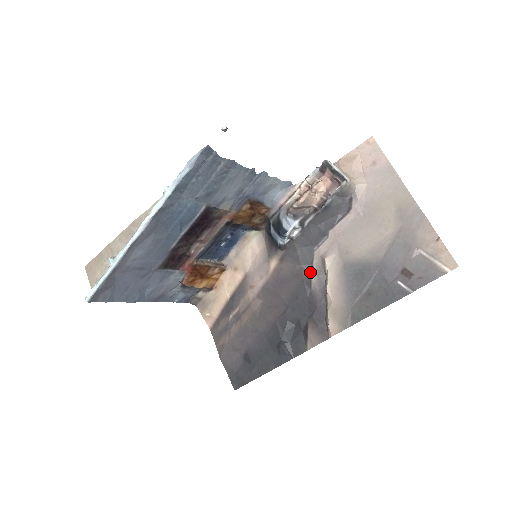
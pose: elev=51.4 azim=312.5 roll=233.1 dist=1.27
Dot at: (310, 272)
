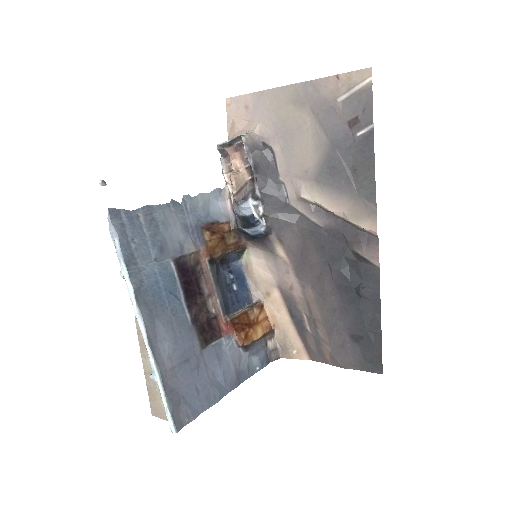
Dot at: (306, 219)
